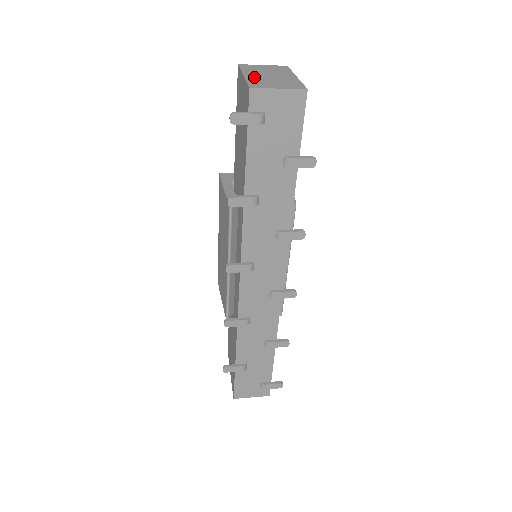
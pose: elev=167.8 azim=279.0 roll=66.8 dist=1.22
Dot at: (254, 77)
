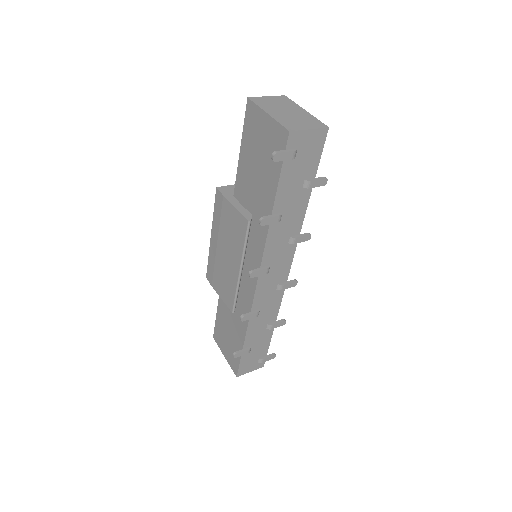
Dot at: (278, 115)
